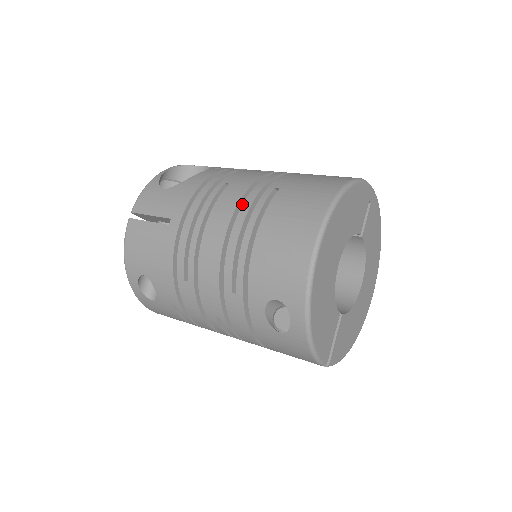
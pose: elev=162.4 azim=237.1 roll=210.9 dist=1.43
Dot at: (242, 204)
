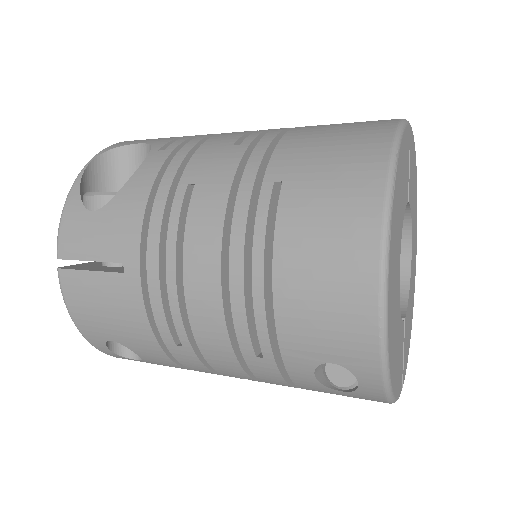
Dot at: (228, 219)
